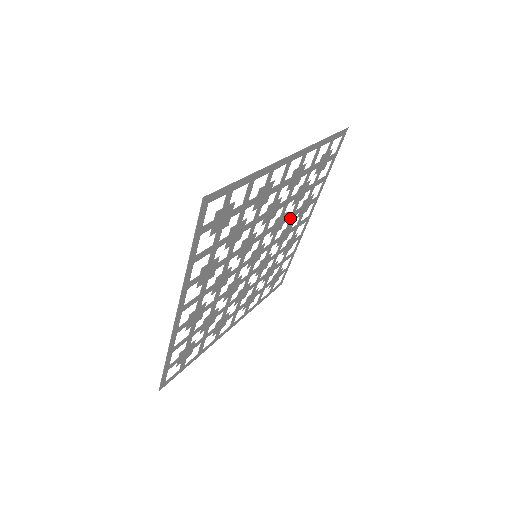
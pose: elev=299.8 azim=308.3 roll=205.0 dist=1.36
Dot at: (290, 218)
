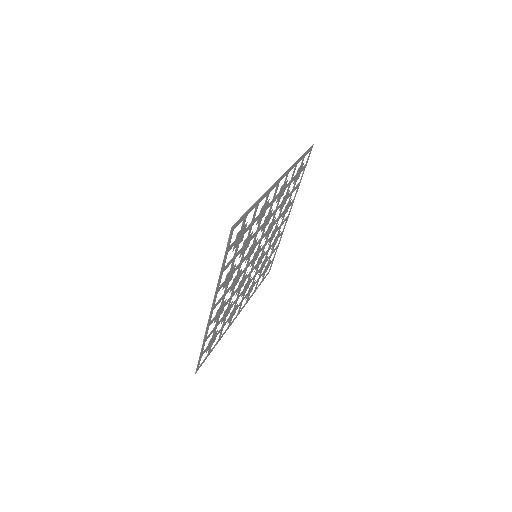
Dot at: (277, 221)
